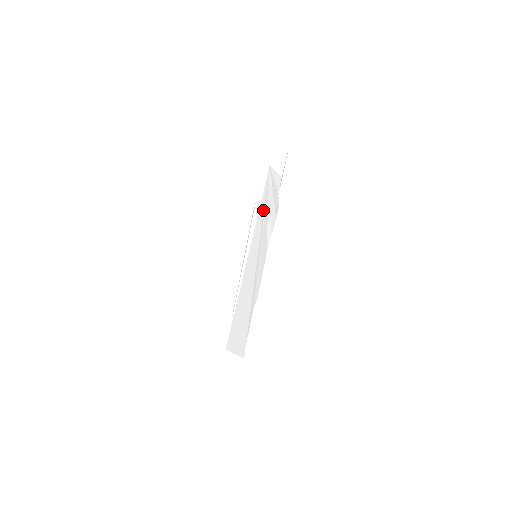
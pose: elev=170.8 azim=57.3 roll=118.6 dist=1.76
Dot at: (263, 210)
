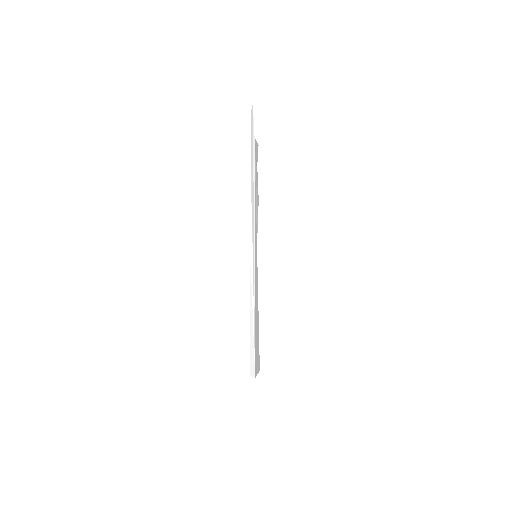
Dot at: (255, 198)
